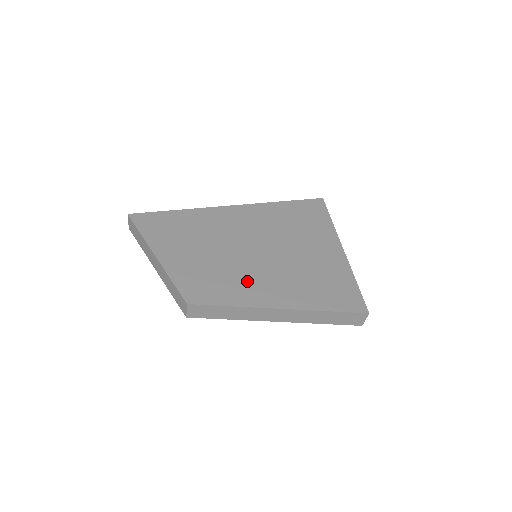
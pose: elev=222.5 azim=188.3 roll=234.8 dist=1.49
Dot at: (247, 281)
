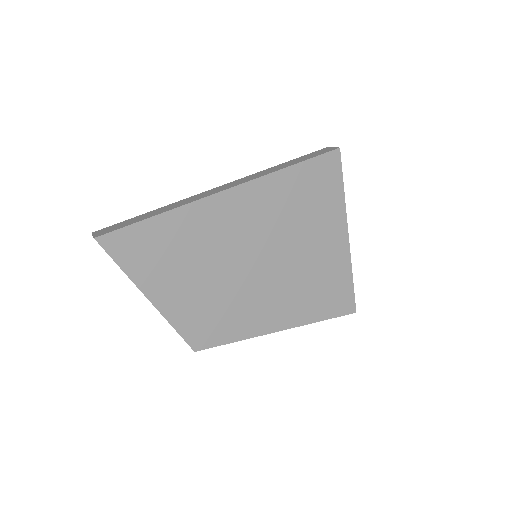
Dot at: (251, 307)
